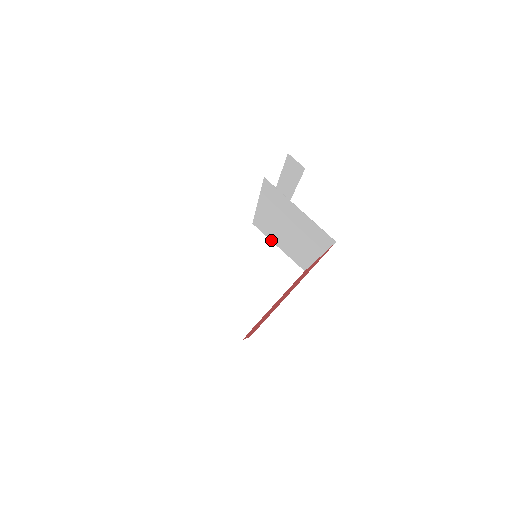
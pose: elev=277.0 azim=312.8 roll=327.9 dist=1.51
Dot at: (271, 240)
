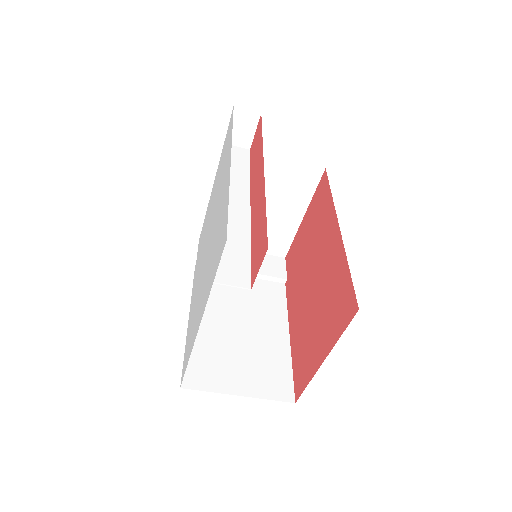
Dot at: occluded
